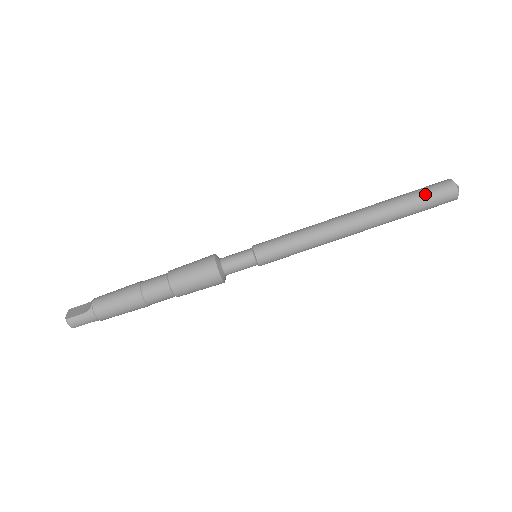
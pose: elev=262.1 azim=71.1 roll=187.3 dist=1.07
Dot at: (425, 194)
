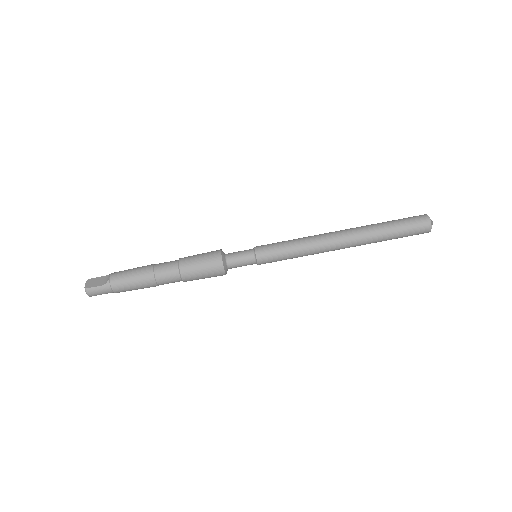
Dot at: (404, 225)
